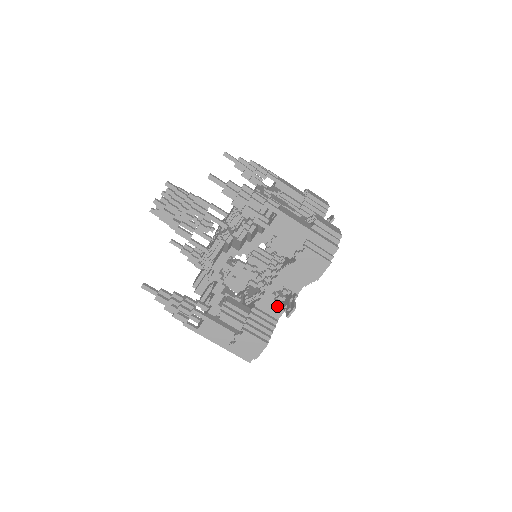
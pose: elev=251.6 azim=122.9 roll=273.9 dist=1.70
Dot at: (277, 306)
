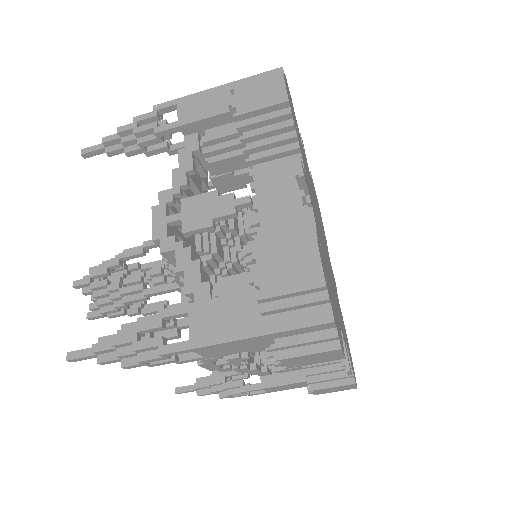
Dot at: occluded
